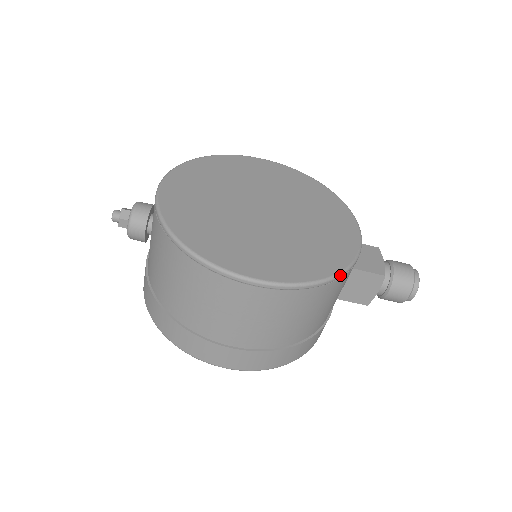
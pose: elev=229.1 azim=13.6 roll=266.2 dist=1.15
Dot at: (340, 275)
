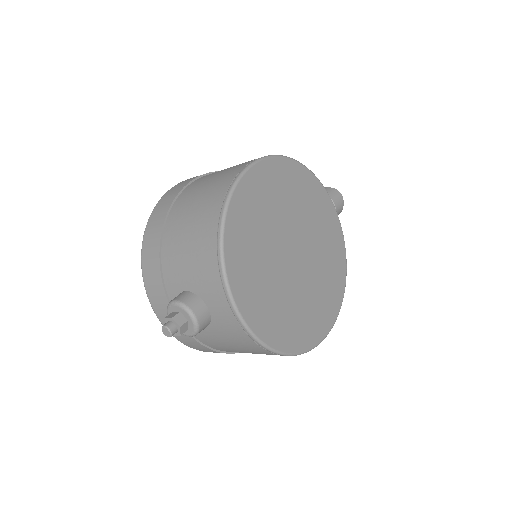
Dot at: occluded
